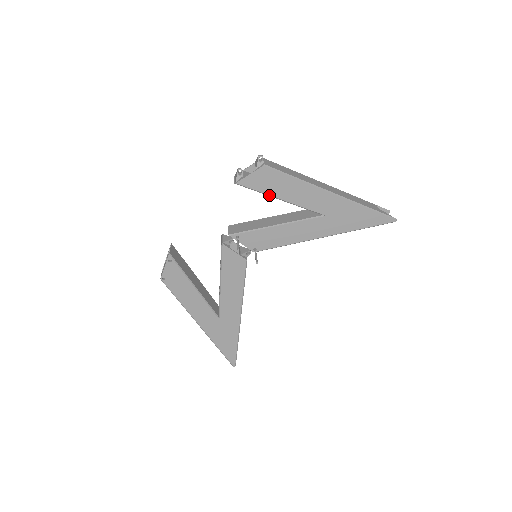
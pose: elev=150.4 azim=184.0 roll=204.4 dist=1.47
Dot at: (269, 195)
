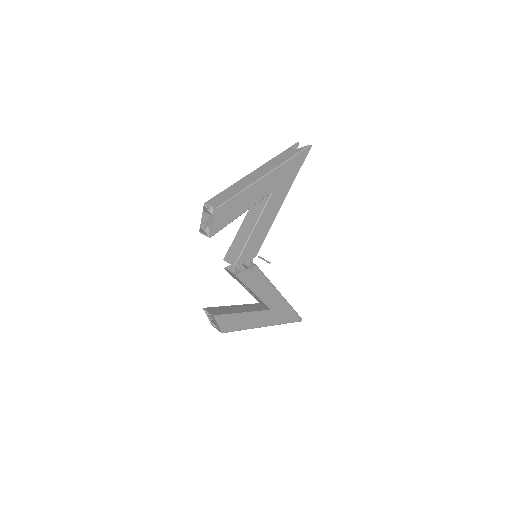
Dot at: occluded
